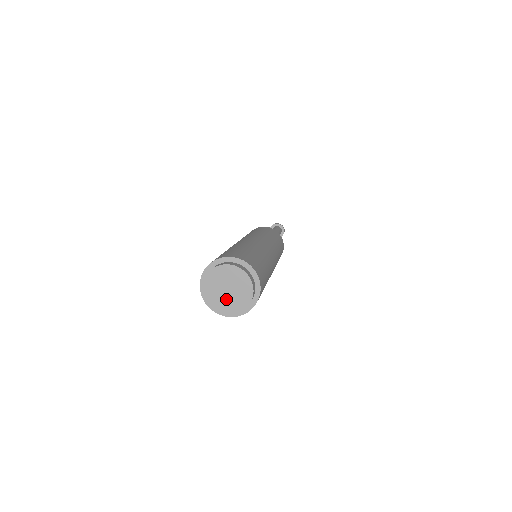
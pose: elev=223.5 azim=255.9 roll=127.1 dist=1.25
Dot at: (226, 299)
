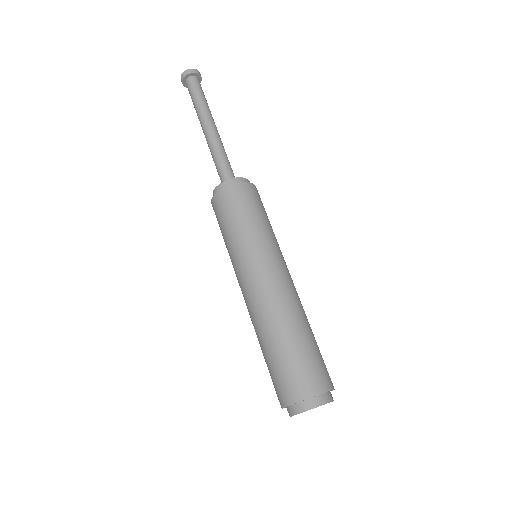
Dot at: occluded
